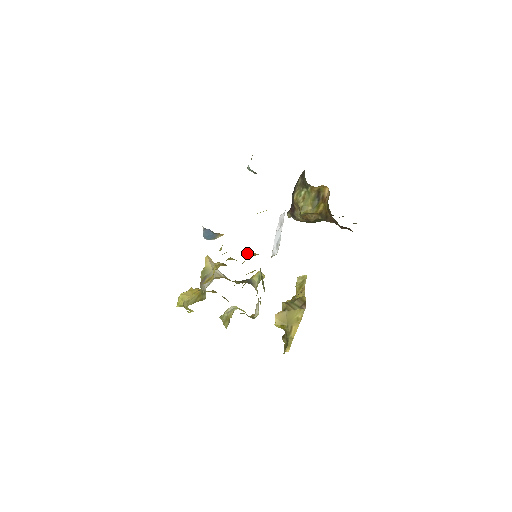
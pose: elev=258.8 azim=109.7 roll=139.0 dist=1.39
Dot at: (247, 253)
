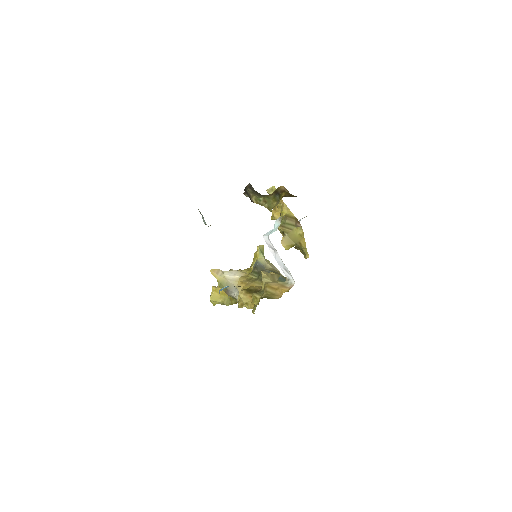
Dot at: (270, 294)
